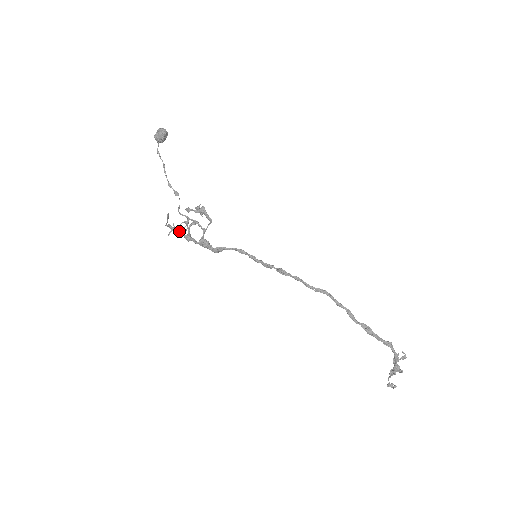
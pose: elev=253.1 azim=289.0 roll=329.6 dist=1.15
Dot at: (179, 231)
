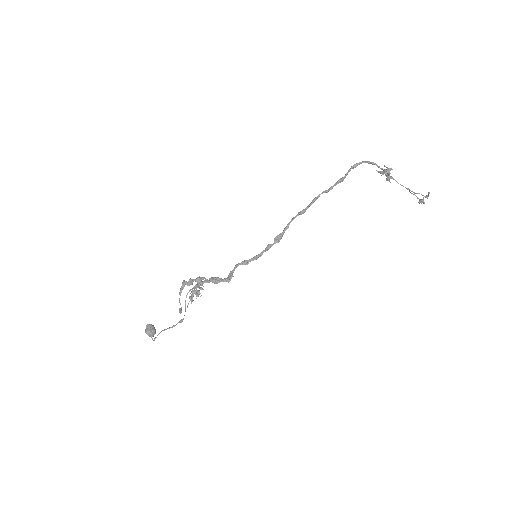
Dot at: (189, 280)
